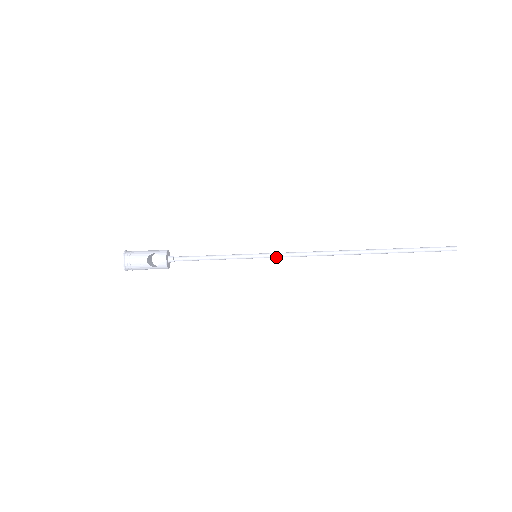
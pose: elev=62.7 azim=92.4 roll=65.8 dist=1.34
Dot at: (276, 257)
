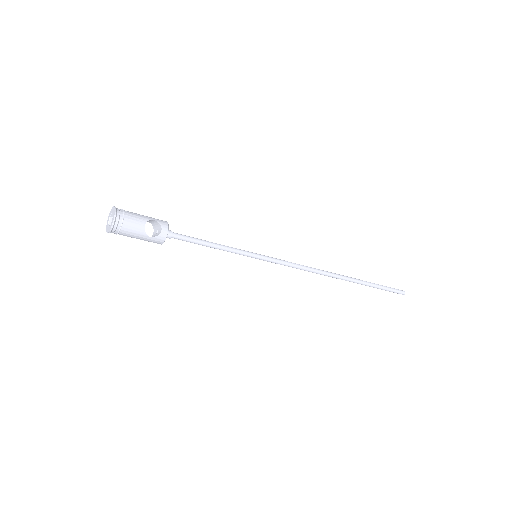
Dot at: (274, 262)
